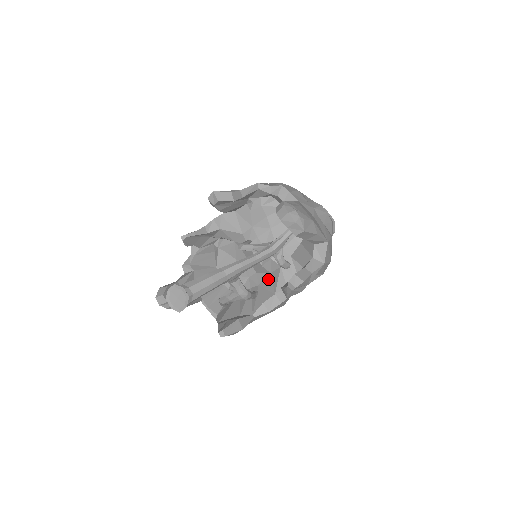
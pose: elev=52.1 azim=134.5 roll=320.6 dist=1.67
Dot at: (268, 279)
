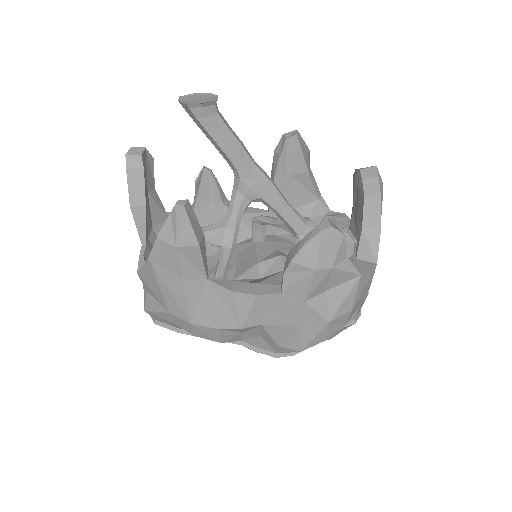
Dot at: (252, 281)
